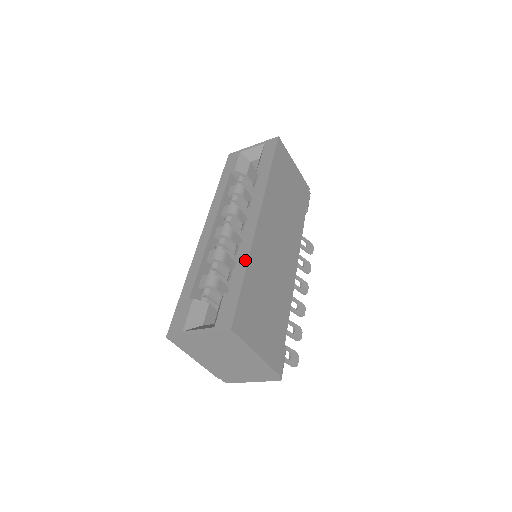
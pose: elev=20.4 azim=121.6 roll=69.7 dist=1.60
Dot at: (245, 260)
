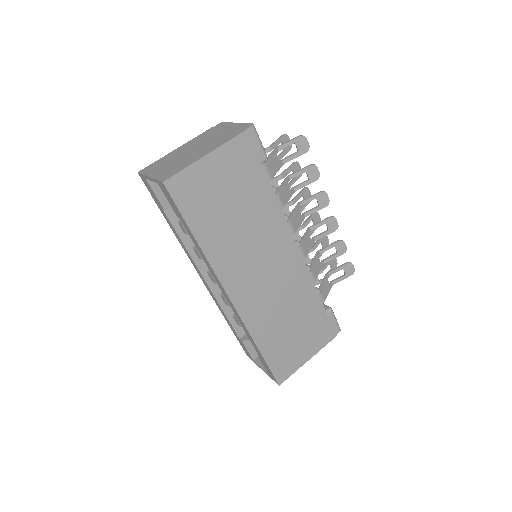
Dot at: (251, 339)
